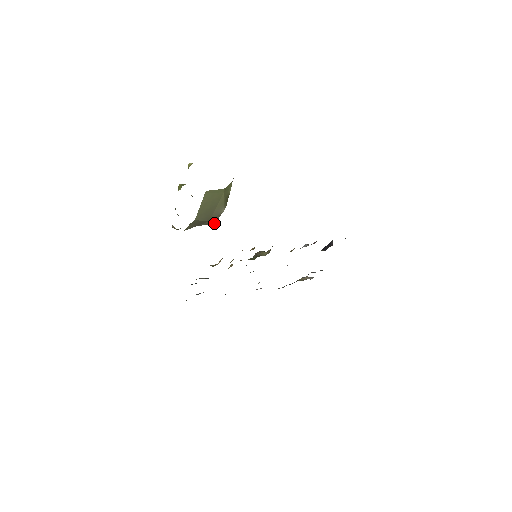
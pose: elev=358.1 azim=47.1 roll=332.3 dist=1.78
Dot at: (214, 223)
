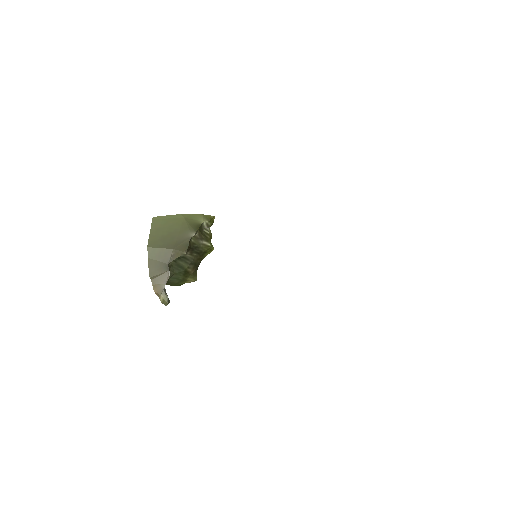
Dot at: (184, 251)
